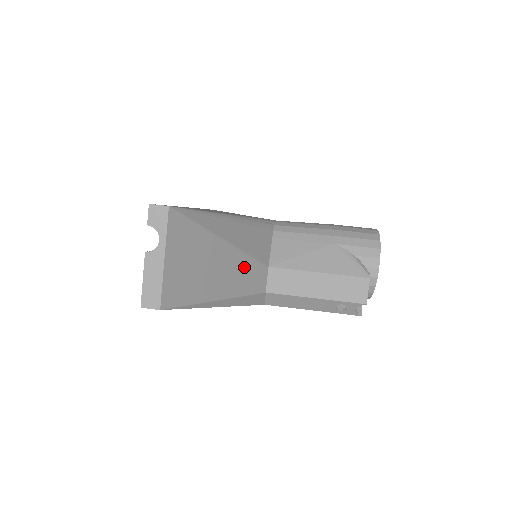
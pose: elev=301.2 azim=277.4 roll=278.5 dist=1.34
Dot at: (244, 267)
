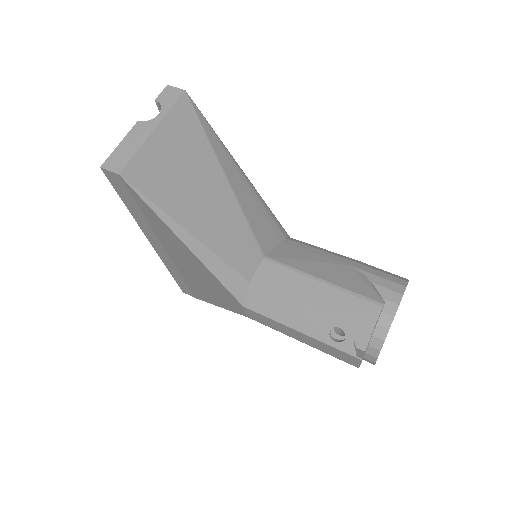
Dot at: (236, 228)
